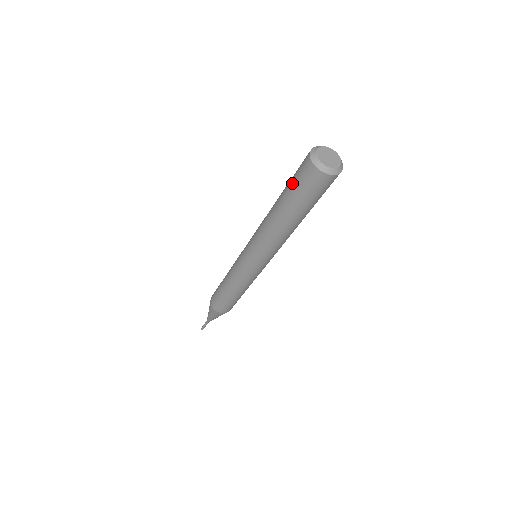
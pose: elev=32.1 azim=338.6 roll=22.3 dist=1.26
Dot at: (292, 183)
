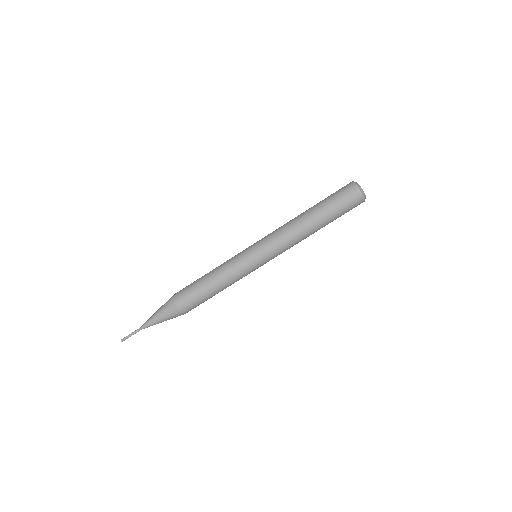
Dot at: (334, 200)
